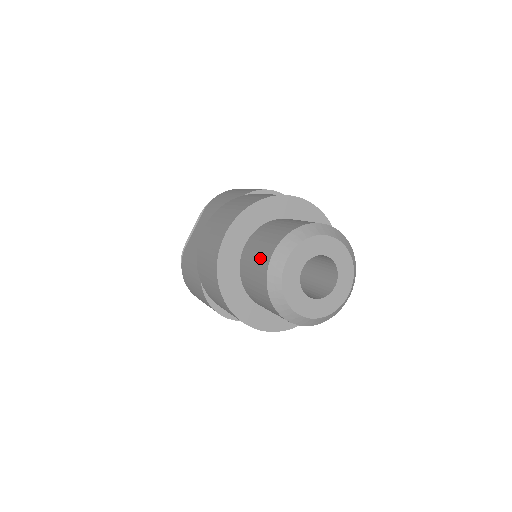
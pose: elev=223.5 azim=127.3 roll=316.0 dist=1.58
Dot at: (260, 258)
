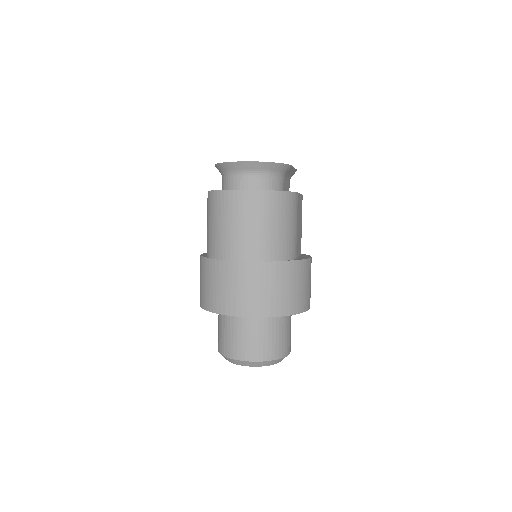
Dot at: occluded
